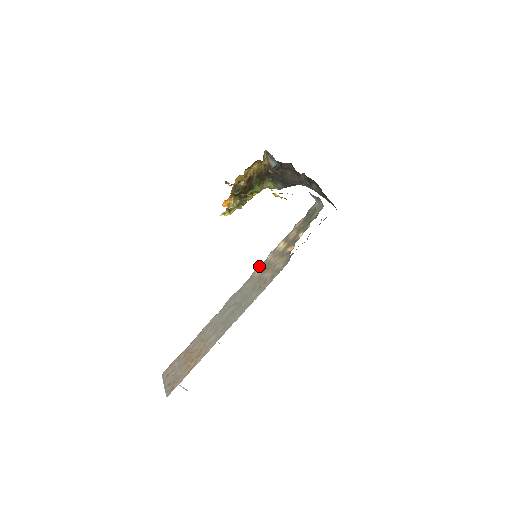
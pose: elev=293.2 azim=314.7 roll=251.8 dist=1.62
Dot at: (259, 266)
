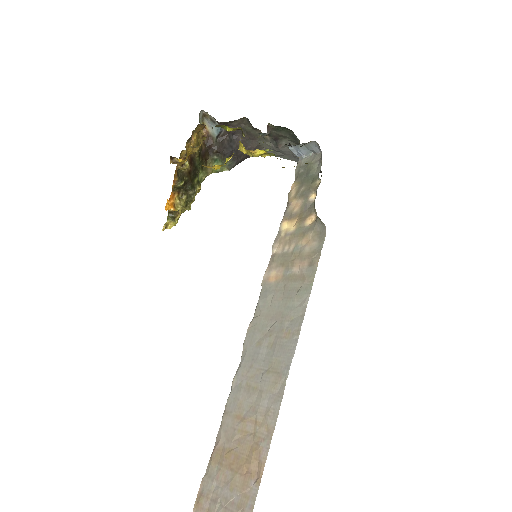
Dot at: (267, 268)
